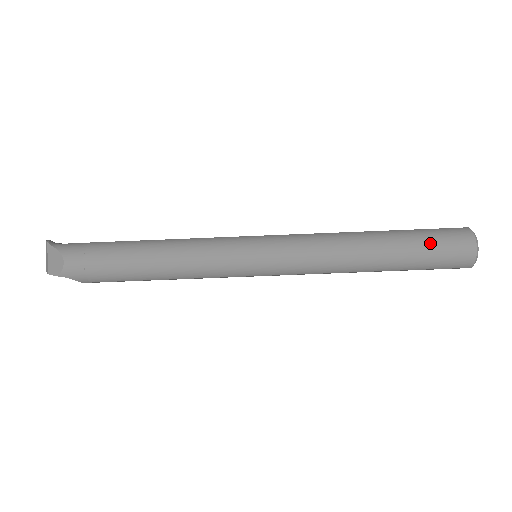
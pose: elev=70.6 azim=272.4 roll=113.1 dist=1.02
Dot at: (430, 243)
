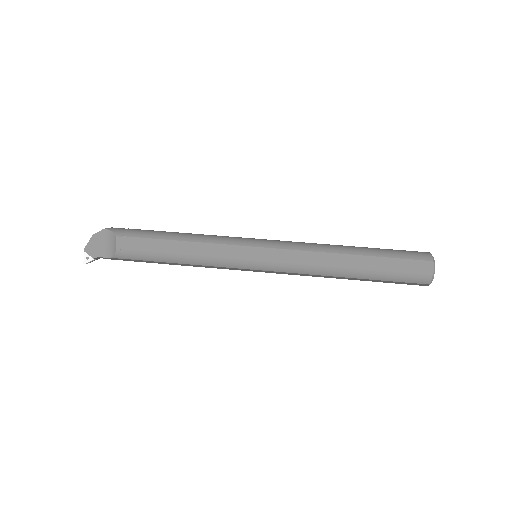
Dot at: occluded
